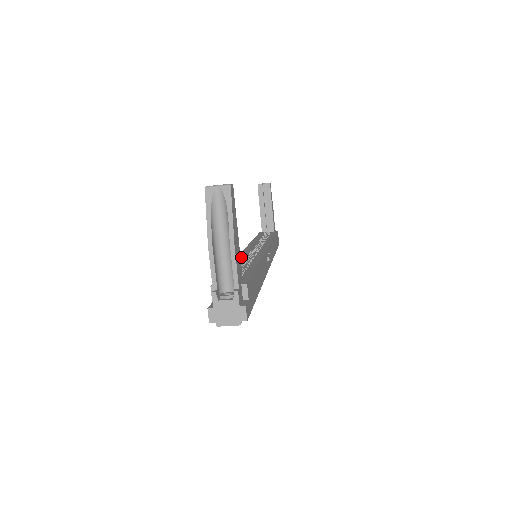
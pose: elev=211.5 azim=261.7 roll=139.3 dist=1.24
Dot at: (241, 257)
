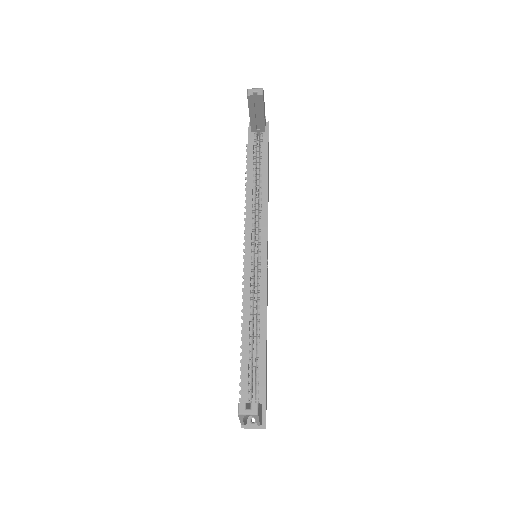
Dot at: (247, 298)
